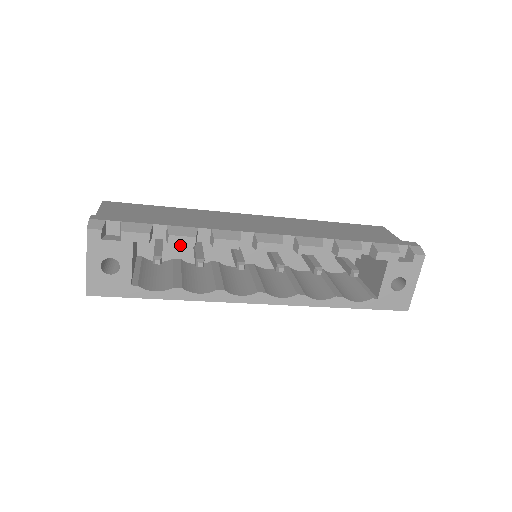
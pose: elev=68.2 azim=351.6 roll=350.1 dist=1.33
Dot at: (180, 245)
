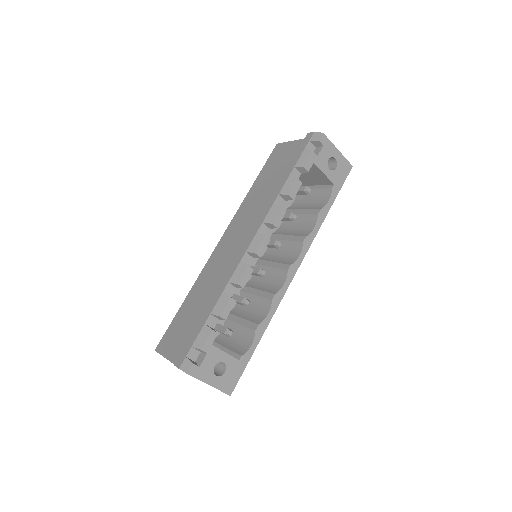
Dot at: occluded
